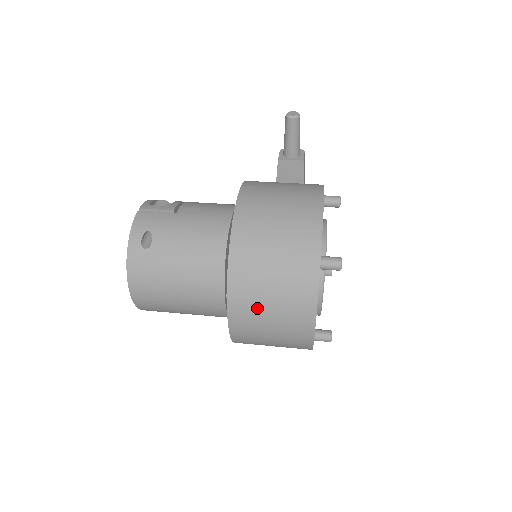
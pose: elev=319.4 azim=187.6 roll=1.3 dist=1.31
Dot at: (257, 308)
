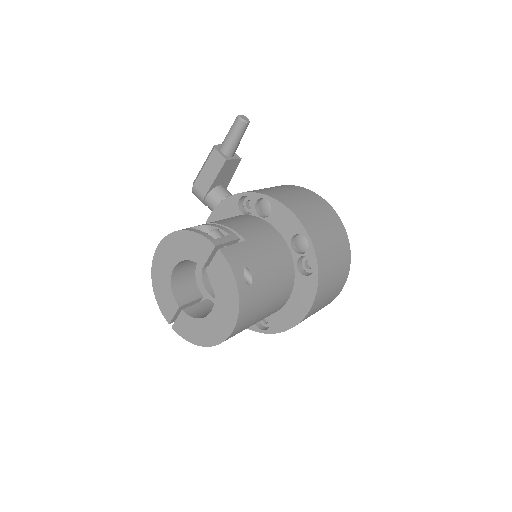
Dot at: (324, 298)
